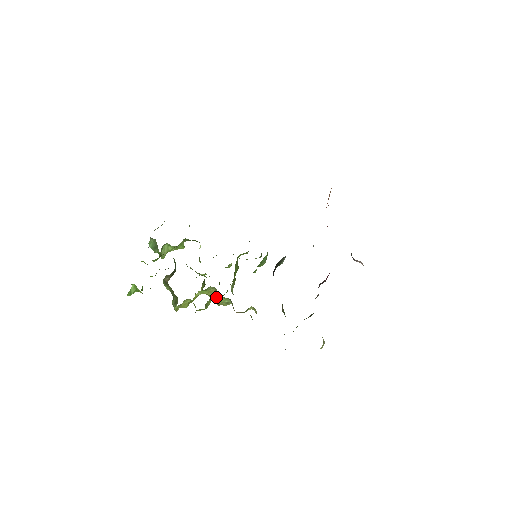
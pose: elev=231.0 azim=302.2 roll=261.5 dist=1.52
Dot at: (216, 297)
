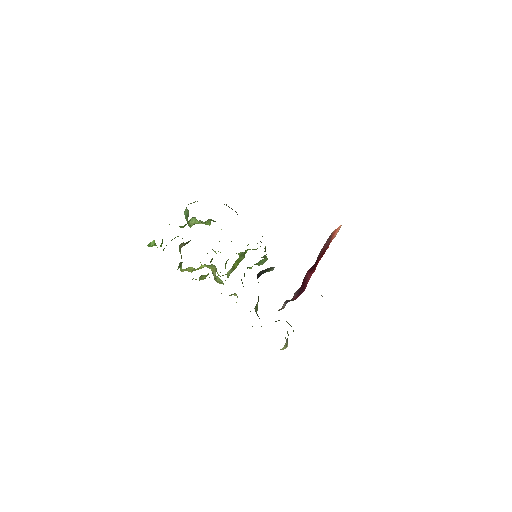
Dot at: (215, 274)
